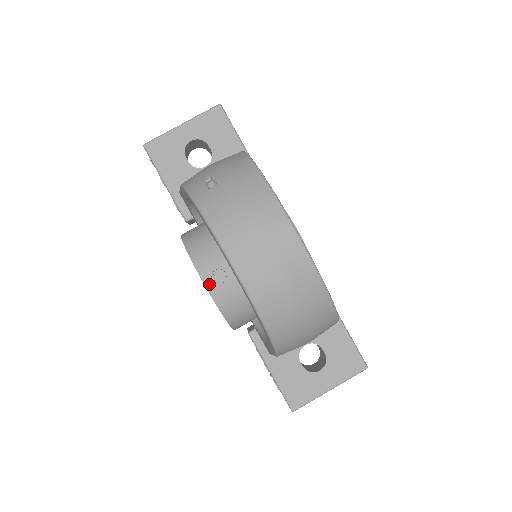
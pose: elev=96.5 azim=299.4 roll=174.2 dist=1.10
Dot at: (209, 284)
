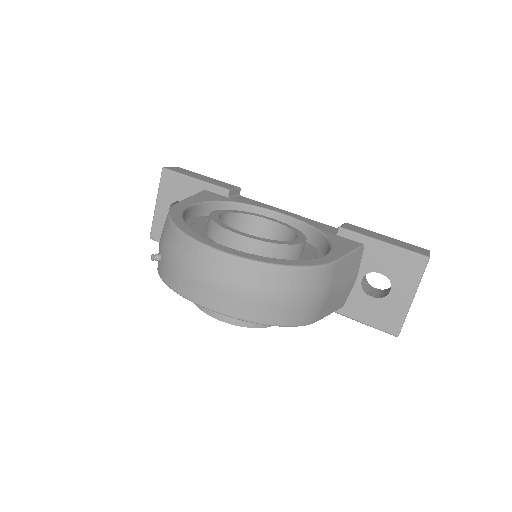
Dot at: (218, 316)
